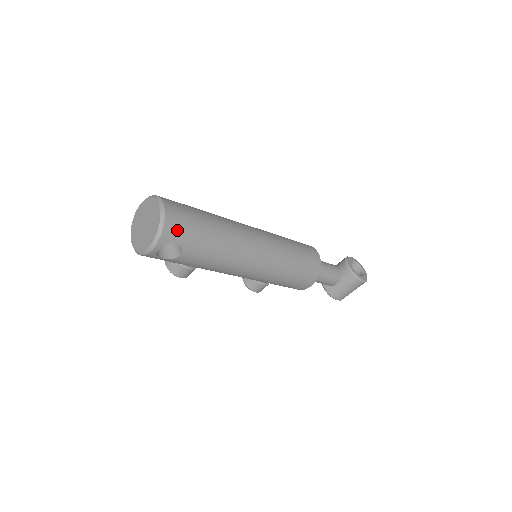
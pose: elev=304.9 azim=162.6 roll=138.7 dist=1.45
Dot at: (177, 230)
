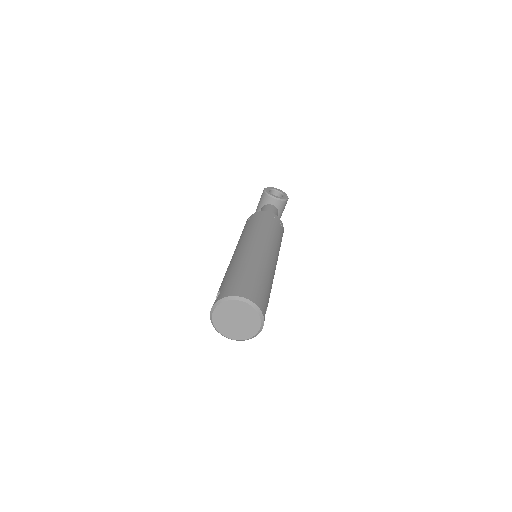
Dot at: (262, 302)
